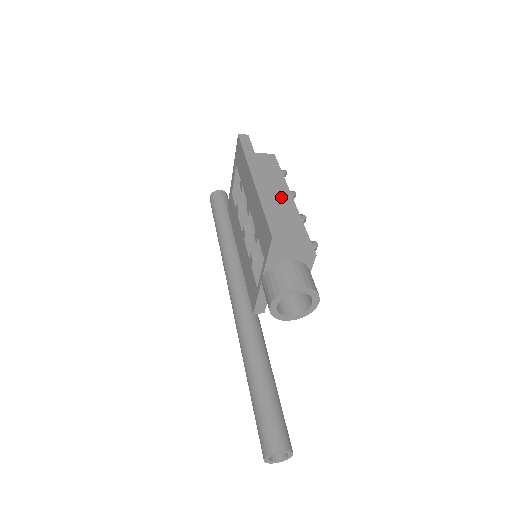
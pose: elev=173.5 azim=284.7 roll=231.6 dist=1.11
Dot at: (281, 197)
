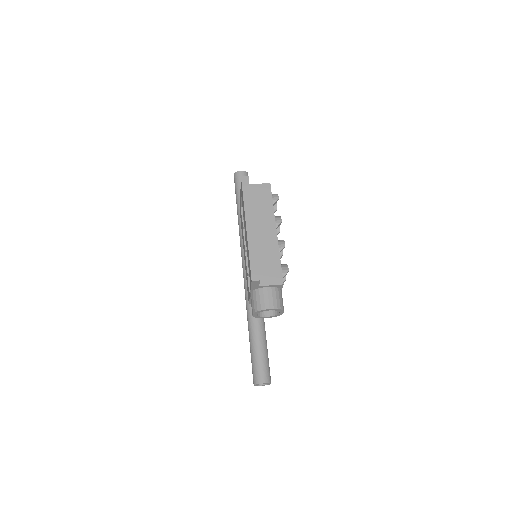
Dot at: (268, 231)
